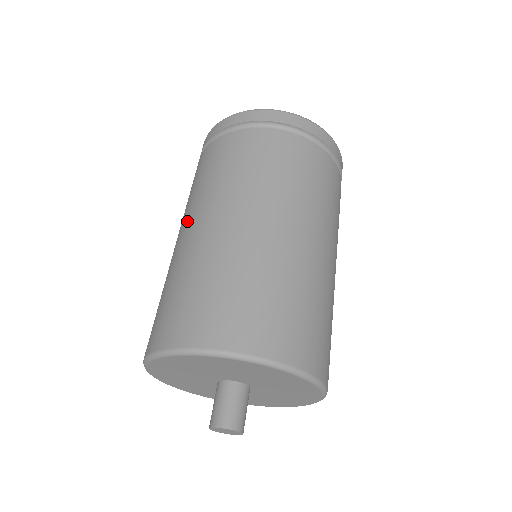
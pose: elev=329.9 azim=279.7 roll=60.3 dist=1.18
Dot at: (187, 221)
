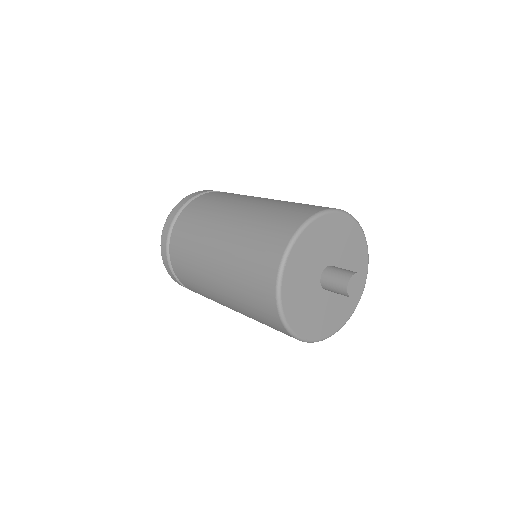
Dot at: (224, 217)
